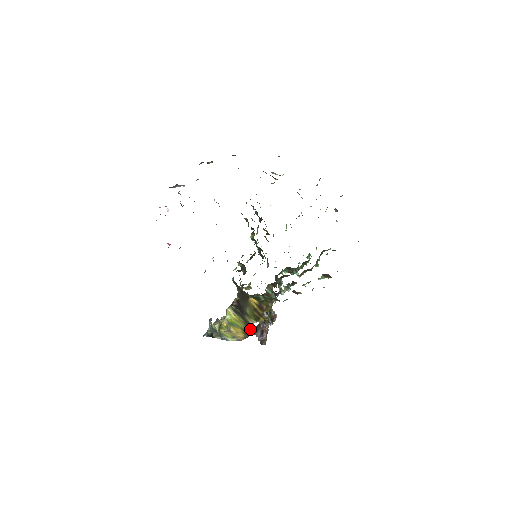
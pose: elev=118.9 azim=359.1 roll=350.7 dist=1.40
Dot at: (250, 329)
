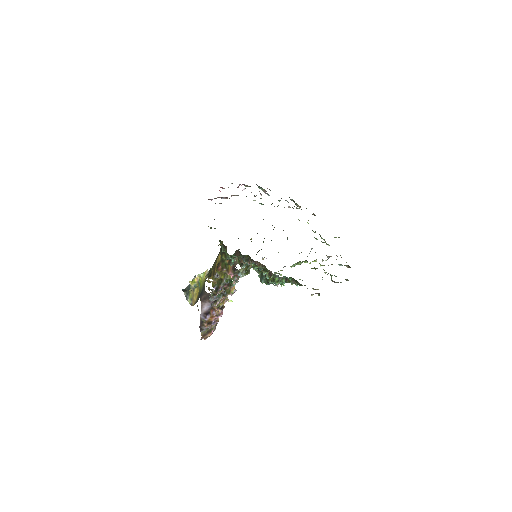
Dot at: (202, 292)
